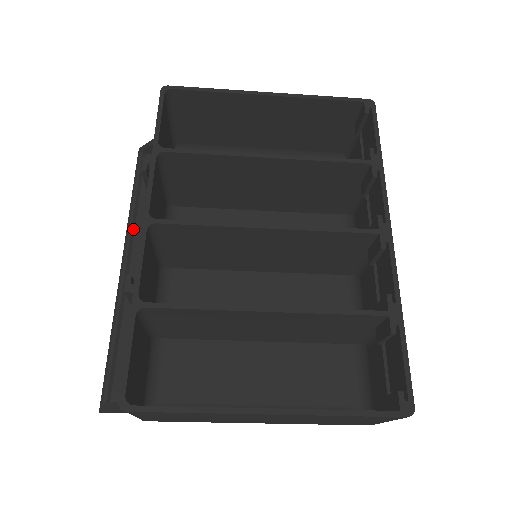
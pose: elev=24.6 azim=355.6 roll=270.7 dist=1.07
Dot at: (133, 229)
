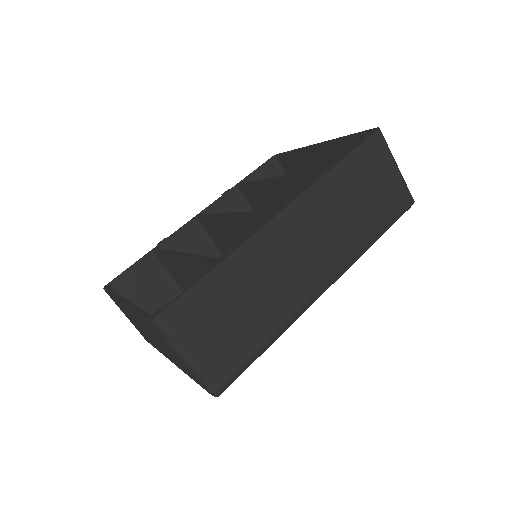
Dot at: occluded
